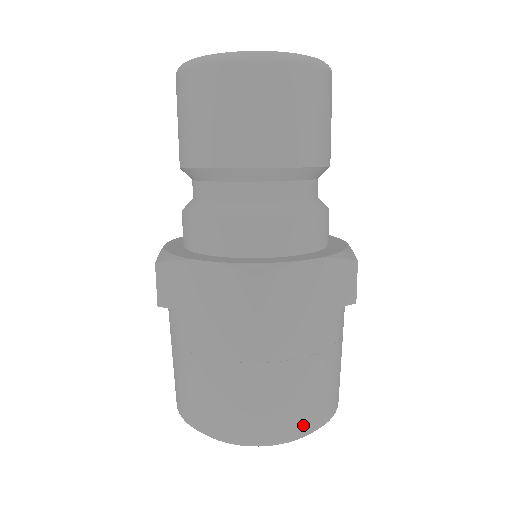
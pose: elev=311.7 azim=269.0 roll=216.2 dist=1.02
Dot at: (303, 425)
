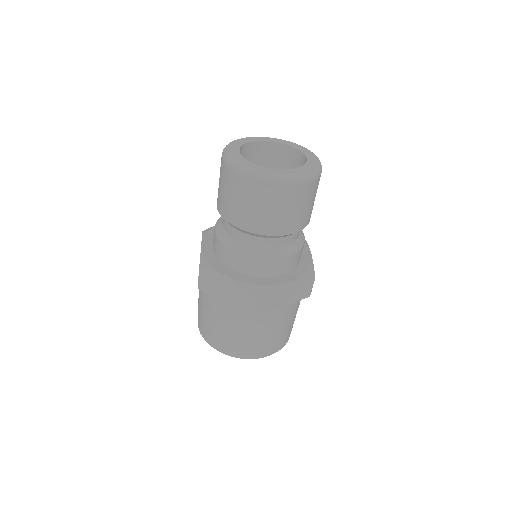
Dot at: (220, 347)
